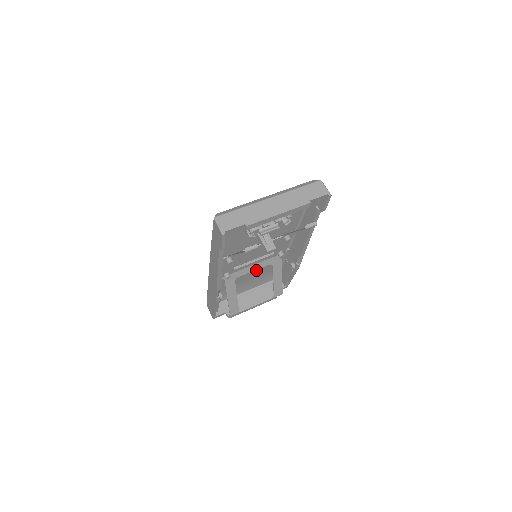
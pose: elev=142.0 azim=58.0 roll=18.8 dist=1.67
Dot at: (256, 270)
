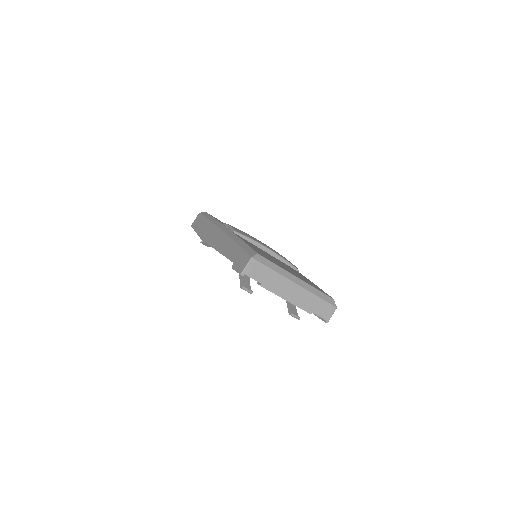
Dot at: occluded
